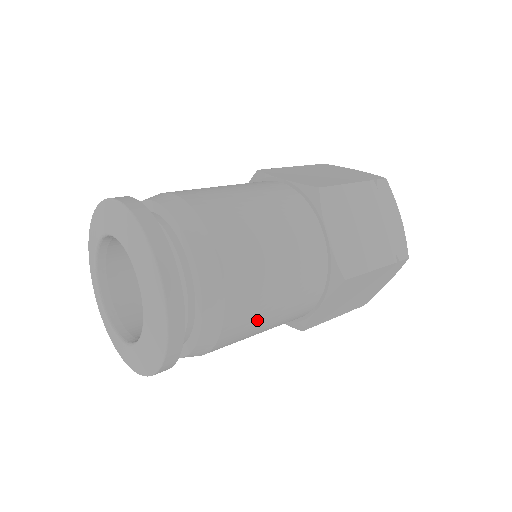
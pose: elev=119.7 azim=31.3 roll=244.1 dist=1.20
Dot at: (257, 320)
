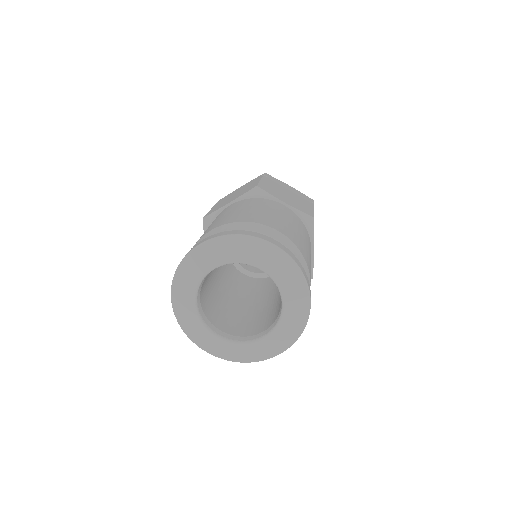
Dot at: (309, 261)
